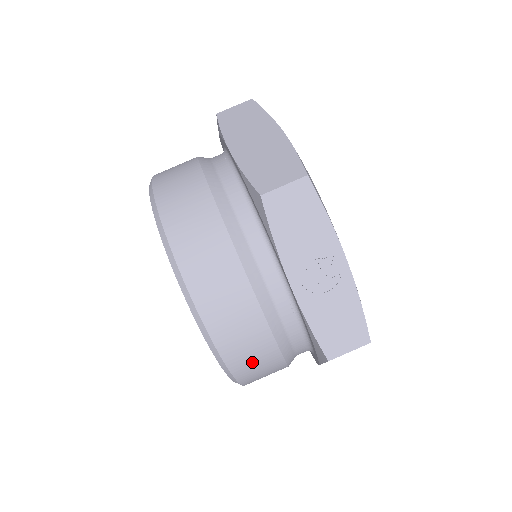
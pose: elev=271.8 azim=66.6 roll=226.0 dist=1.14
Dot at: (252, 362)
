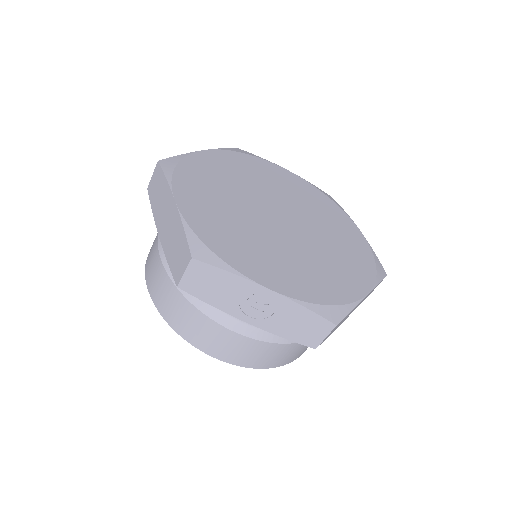
Dot at: (278, 358)
